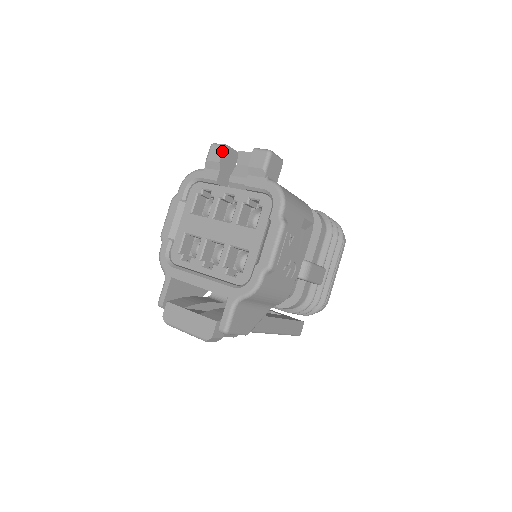
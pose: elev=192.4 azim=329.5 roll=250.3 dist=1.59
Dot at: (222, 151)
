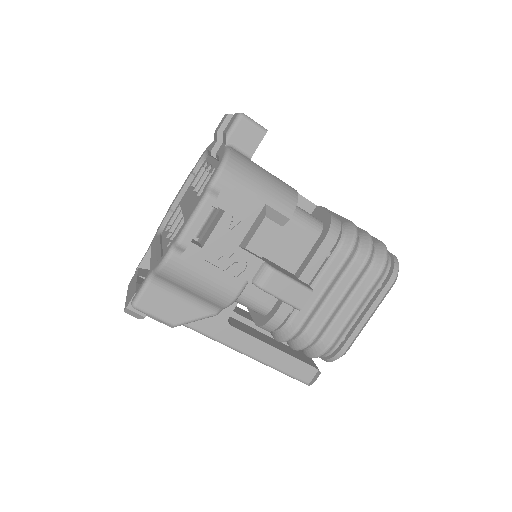
Dot at: (224, 120)
